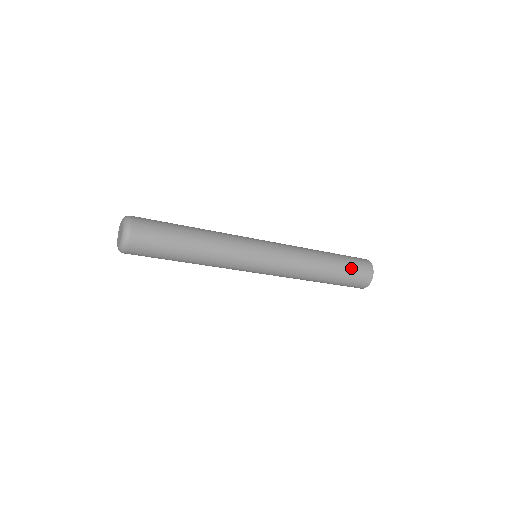
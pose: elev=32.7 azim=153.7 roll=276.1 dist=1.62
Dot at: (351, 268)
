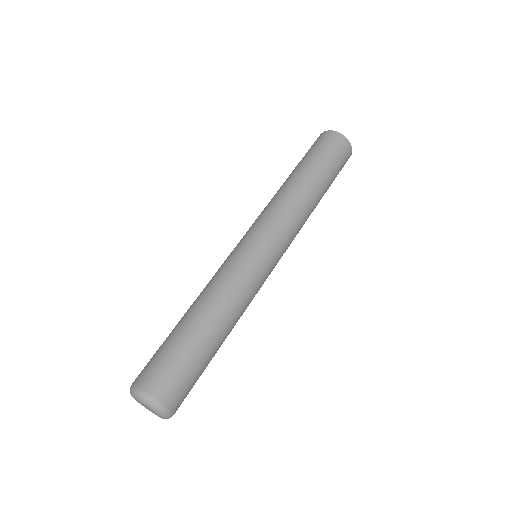
Dot at: (323, 155)
